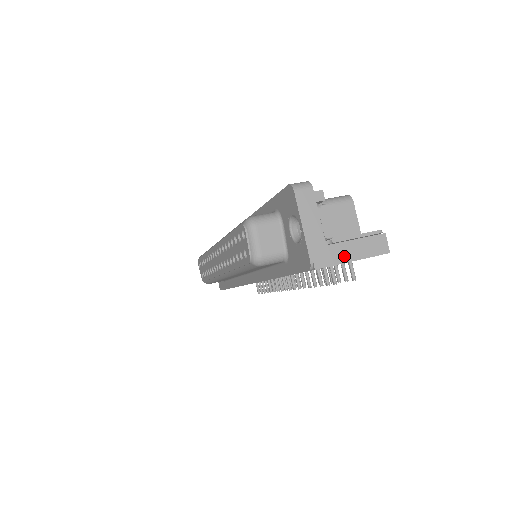
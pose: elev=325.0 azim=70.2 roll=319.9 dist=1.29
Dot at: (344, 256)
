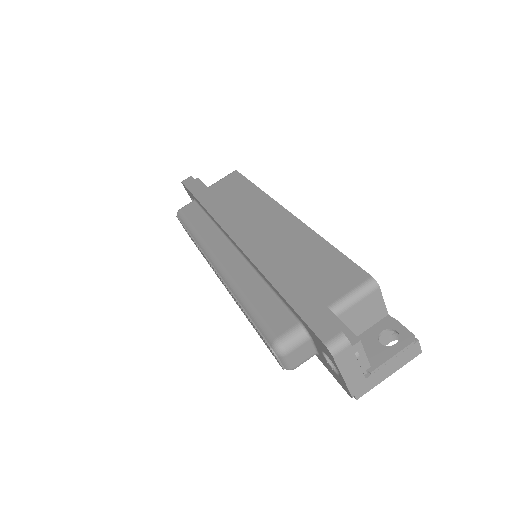
Dot at: (381, 377)
